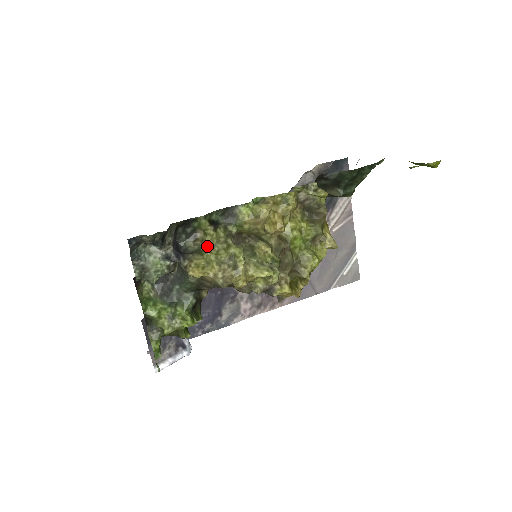
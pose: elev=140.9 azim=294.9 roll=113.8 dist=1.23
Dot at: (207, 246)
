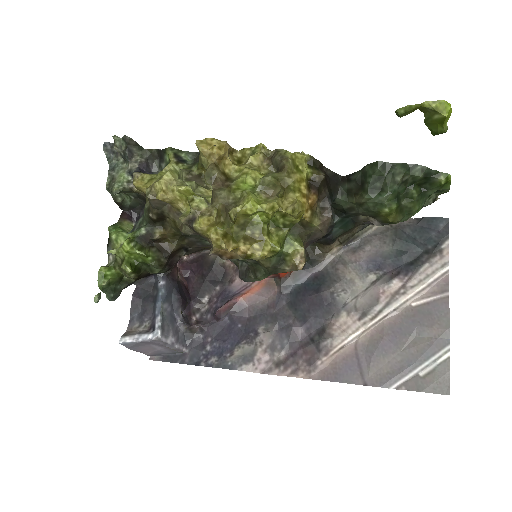
Dot at: (162, 171)
